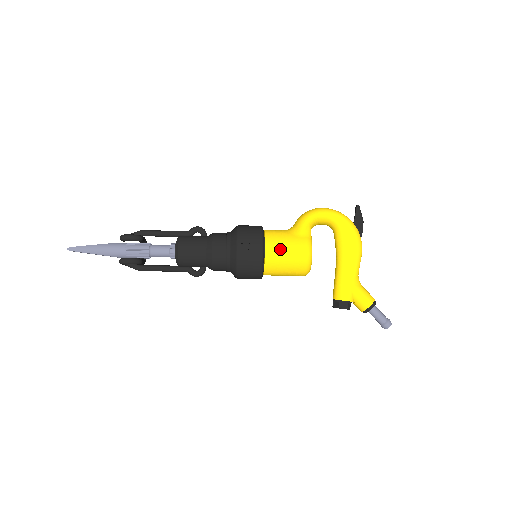
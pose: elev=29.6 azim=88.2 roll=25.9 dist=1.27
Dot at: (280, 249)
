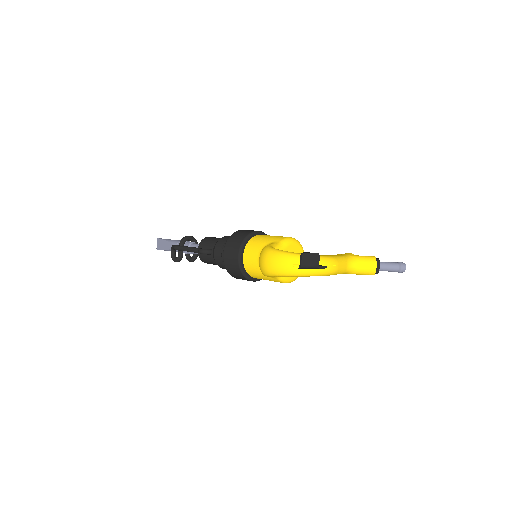
Dot at: occluded
